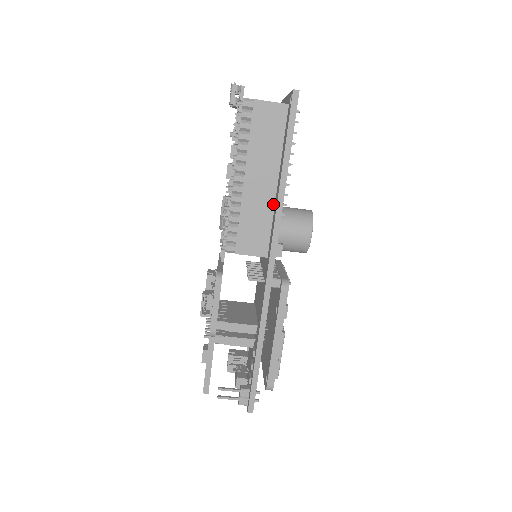
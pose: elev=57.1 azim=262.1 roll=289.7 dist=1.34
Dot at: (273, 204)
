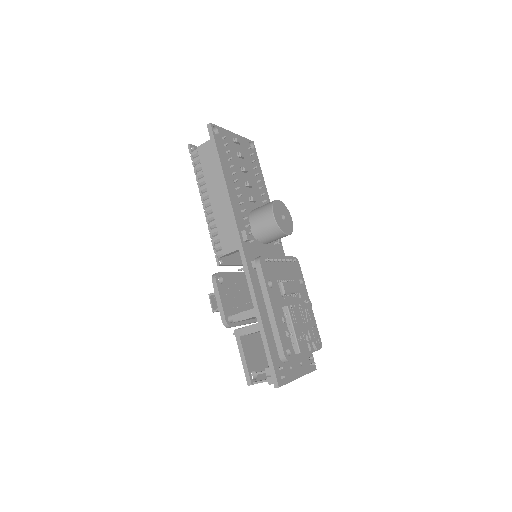
Dot at: occluded
